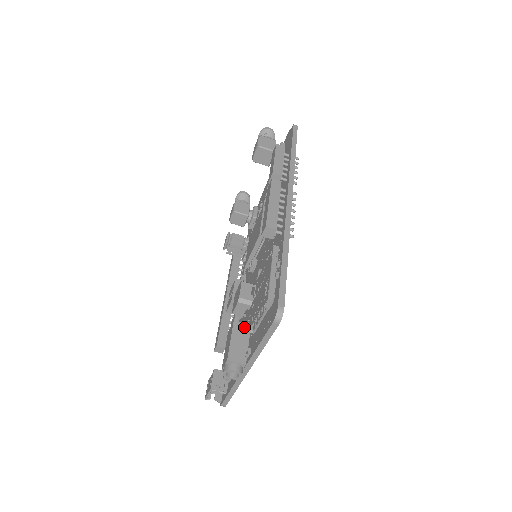
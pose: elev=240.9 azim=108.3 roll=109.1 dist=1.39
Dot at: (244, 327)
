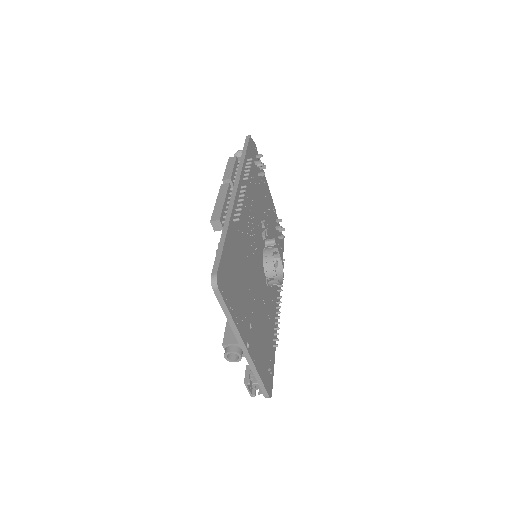
Dot at: occluded
